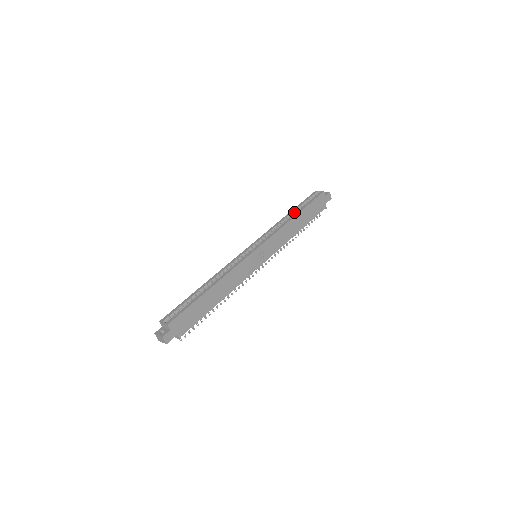
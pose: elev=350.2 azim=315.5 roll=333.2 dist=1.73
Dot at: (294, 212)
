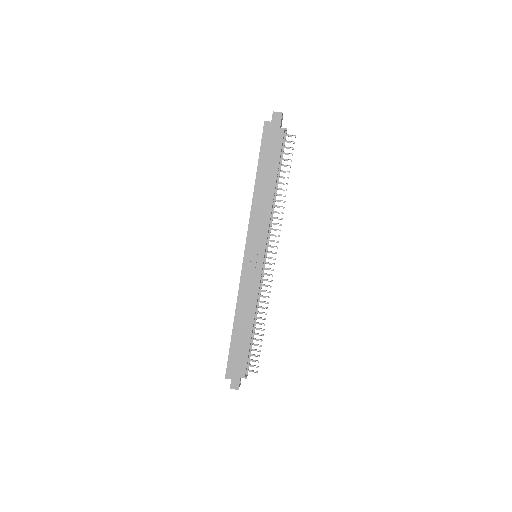
Dot at: occluded
